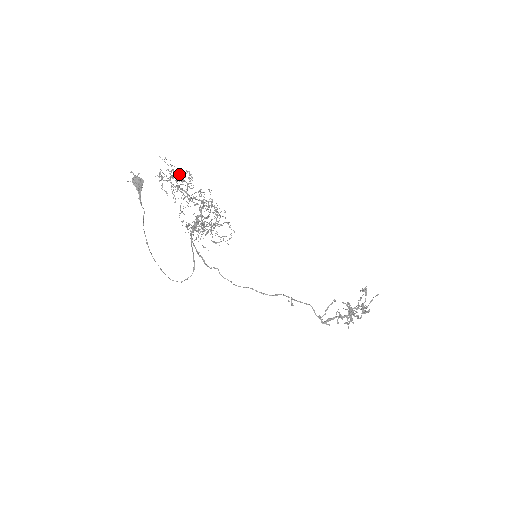
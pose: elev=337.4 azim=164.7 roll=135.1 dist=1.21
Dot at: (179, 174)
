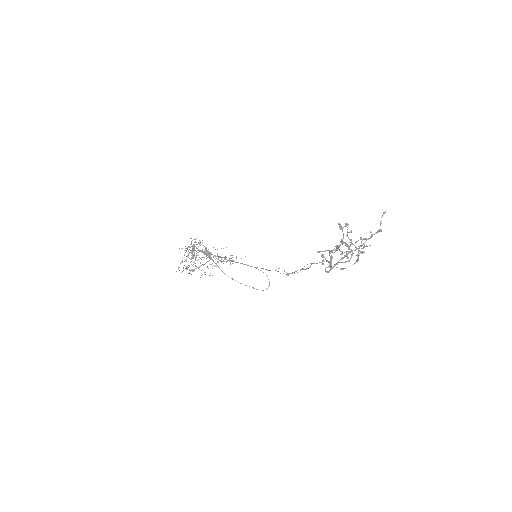
Dot at: occluded
